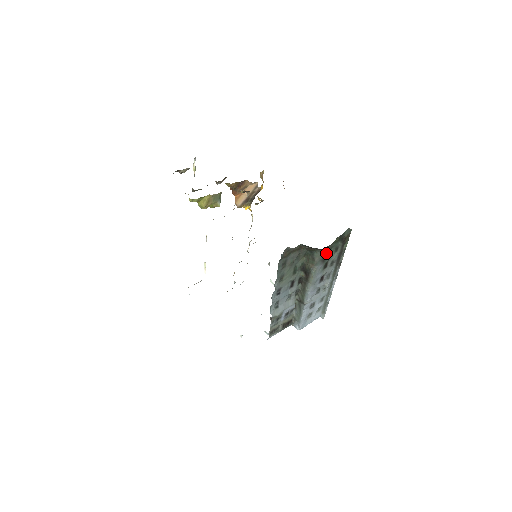
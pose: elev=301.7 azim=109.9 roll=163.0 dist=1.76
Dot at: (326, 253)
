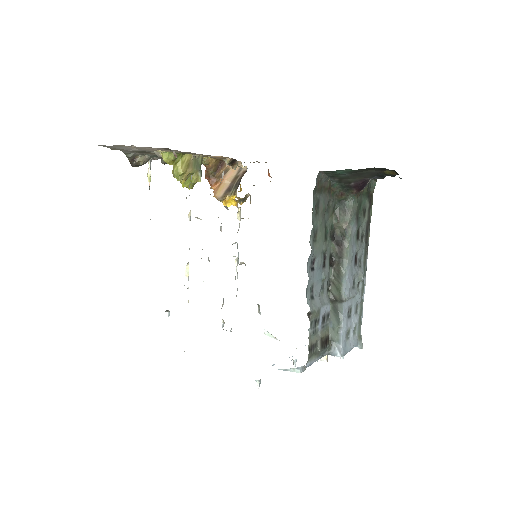
Dot at: (358, 207)
